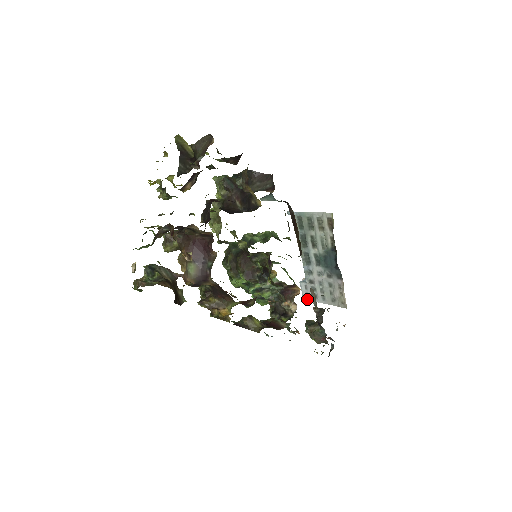
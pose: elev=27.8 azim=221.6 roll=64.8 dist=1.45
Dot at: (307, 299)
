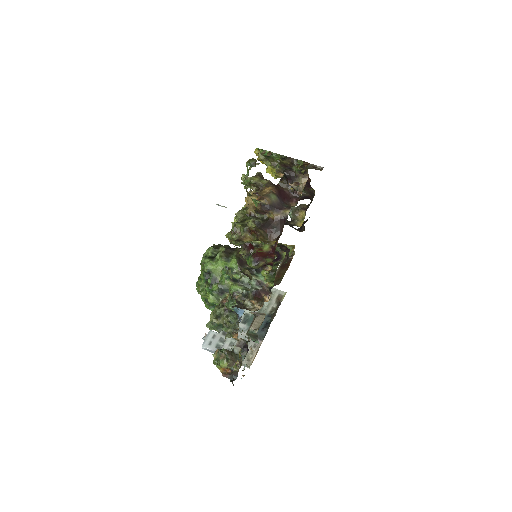
Dot at: (207, 347)
